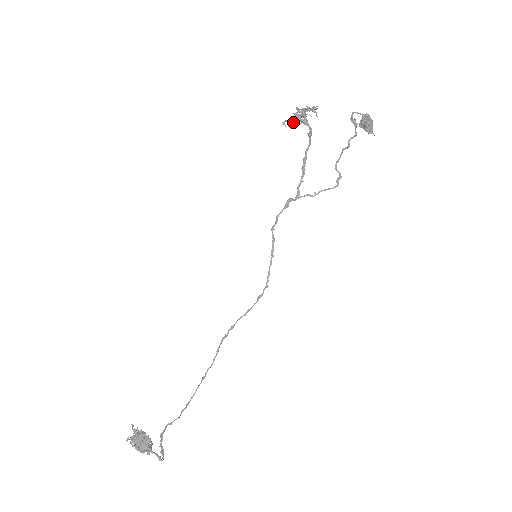
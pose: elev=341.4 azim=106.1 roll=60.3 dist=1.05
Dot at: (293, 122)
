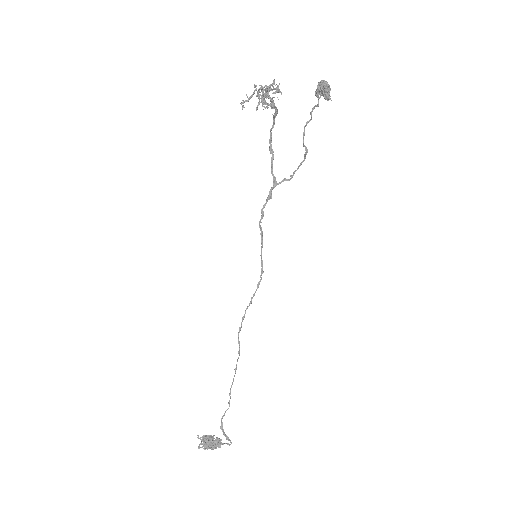
Dot at: occluded
